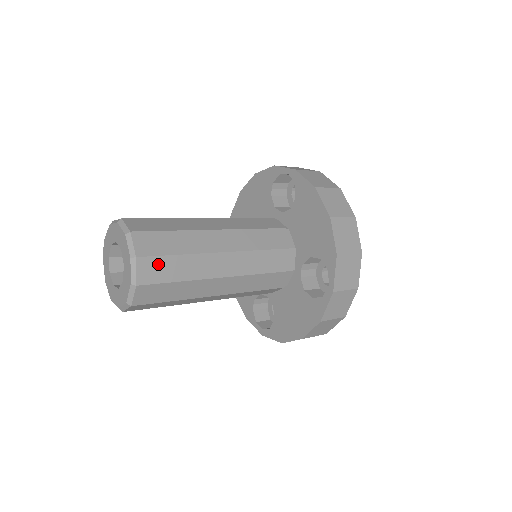
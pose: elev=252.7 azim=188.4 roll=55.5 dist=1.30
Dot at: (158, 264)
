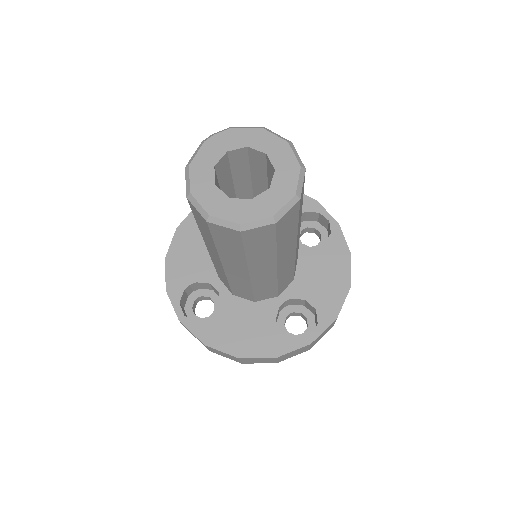
Dot at: (292, 219)
